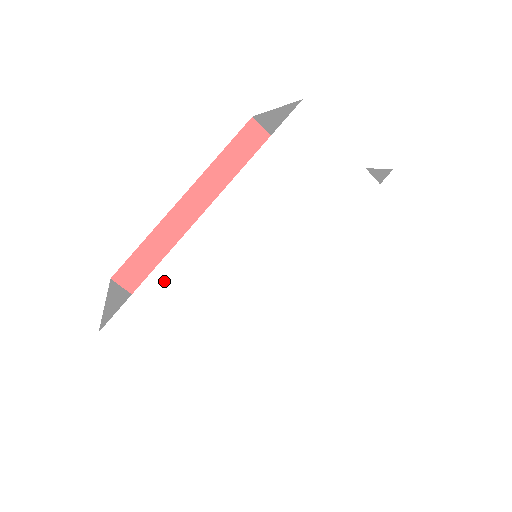
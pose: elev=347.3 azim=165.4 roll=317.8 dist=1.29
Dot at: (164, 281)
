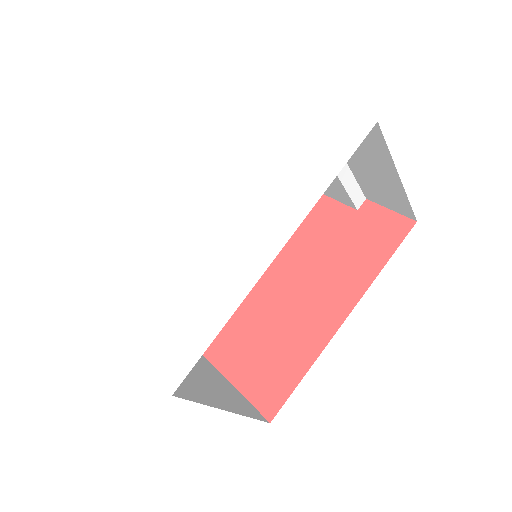
Dot at: (128, 241)
